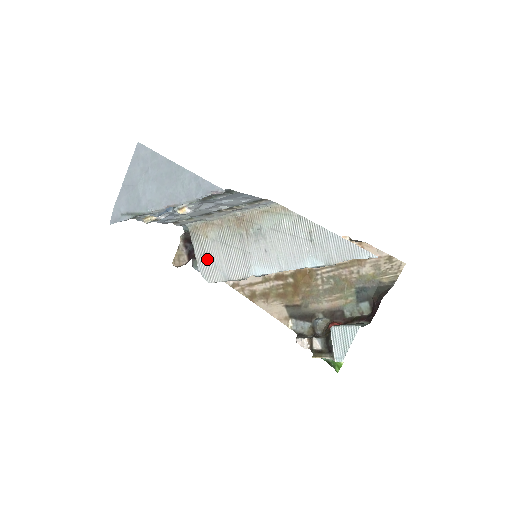
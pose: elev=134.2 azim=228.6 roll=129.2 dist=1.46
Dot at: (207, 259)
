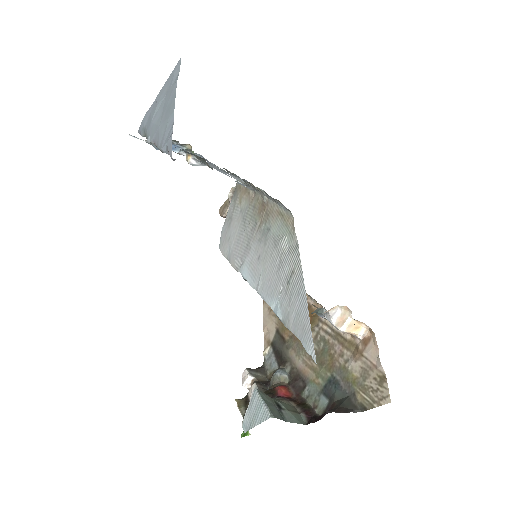
Dot at: (229, 225)
